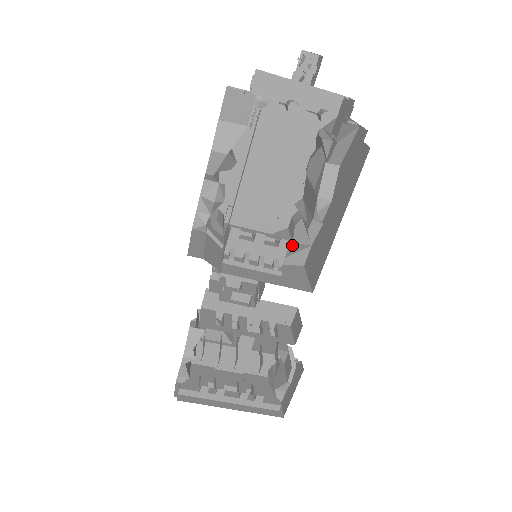
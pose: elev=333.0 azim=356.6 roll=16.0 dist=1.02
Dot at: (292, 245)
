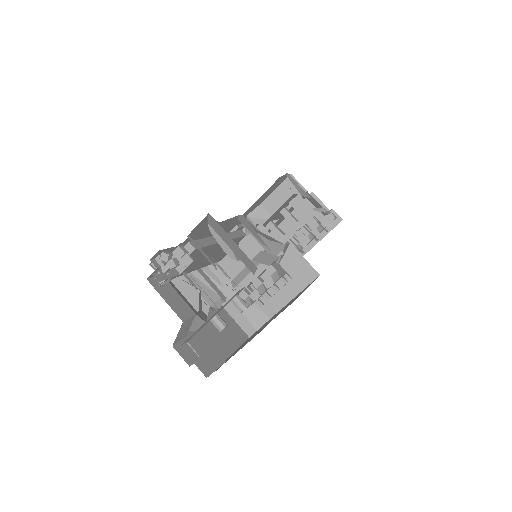
Dot at: (271, 244)
